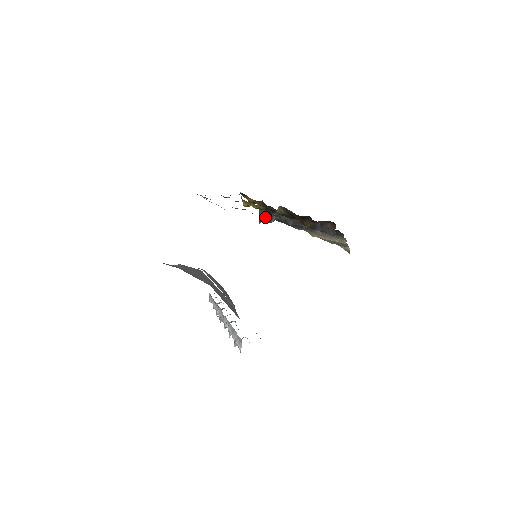
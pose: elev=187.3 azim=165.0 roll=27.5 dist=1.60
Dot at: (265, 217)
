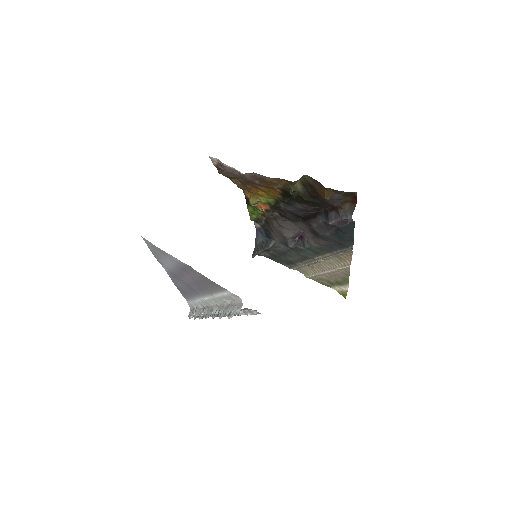
Dot at: (262, 245)
